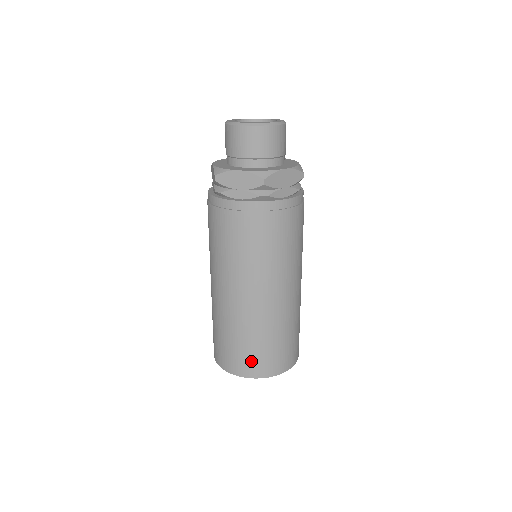
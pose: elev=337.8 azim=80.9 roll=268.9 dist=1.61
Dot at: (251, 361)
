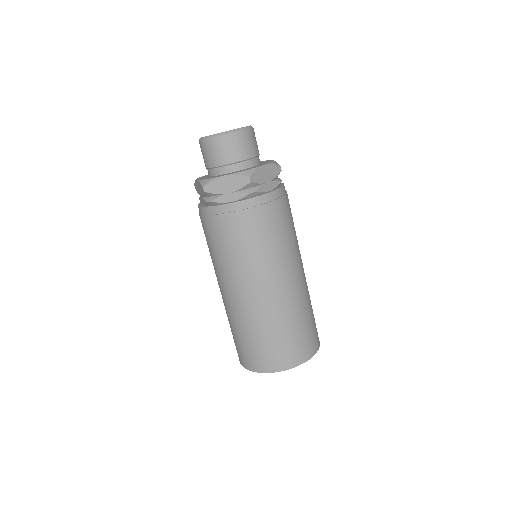
Dot at: (279, 354)
